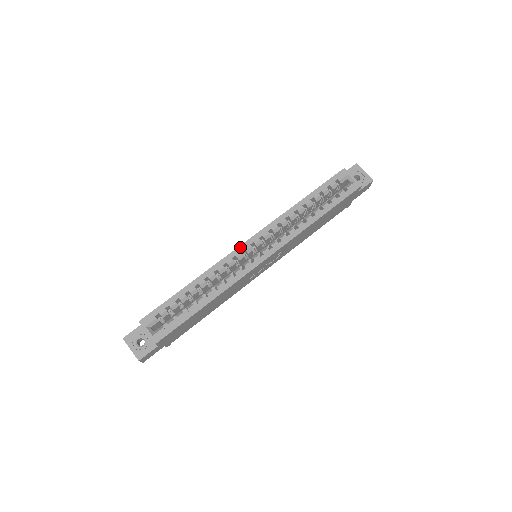
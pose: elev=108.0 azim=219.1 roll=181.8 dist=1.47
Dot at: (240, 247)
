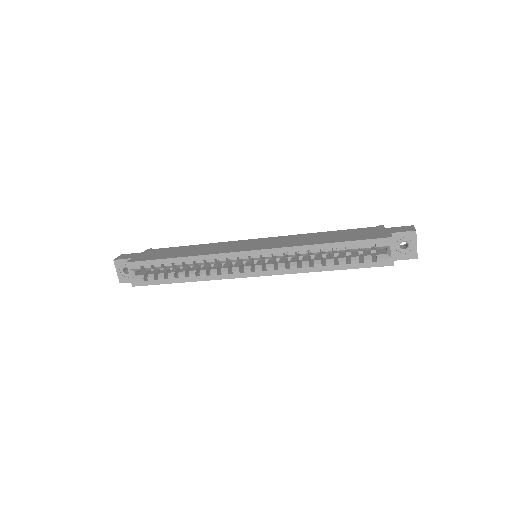
Dot at: (238, 253)
